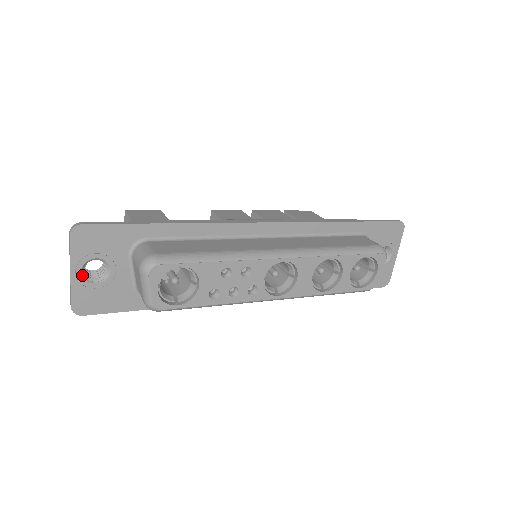
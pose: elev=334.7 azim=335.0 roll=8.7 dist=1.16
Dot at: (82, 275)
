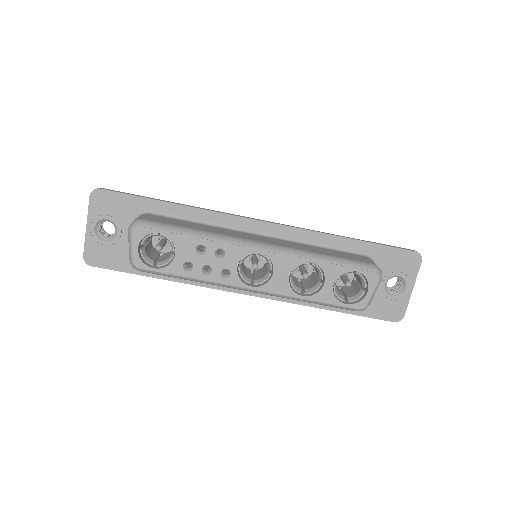
Dot at: (95, 231)
